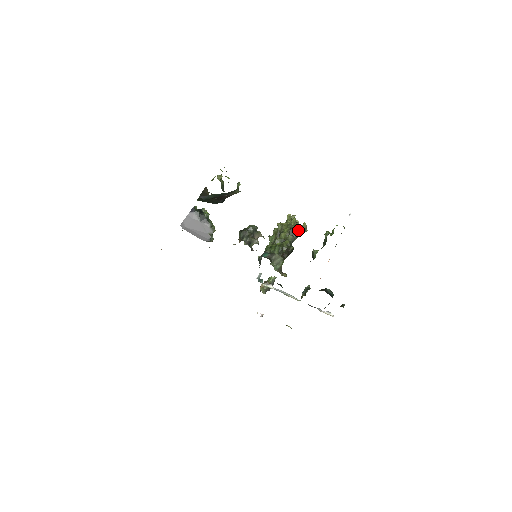
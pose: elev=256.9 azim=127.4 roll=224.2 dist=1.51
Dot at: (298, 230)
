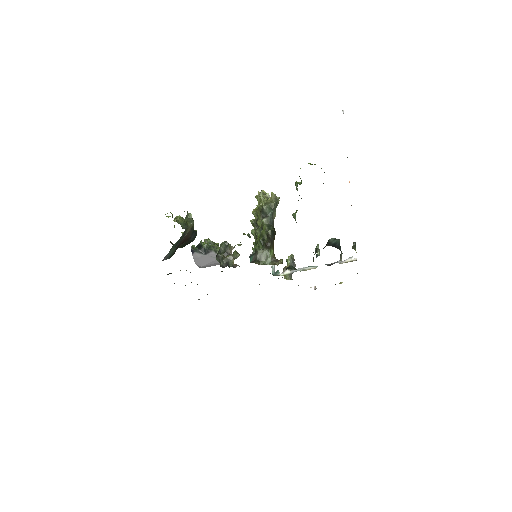
Dot at: (268, 207)
